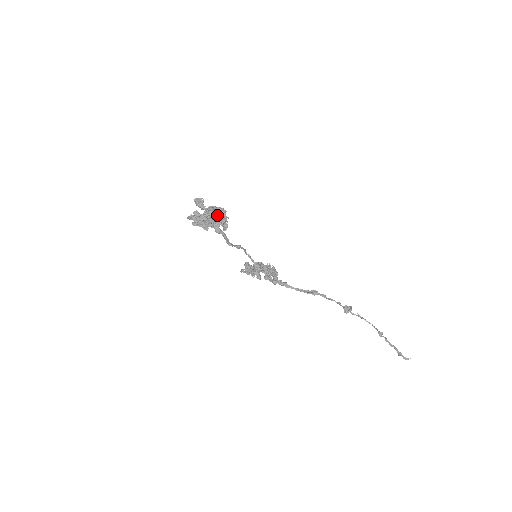
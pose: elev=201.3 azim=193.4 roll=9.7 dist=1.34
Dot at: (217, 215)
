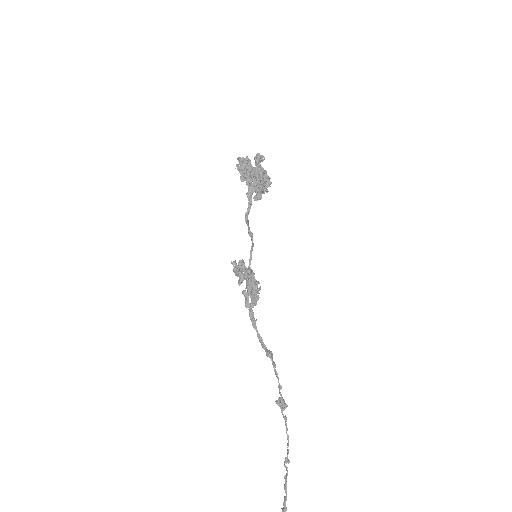
Dot at: (261, 176)
